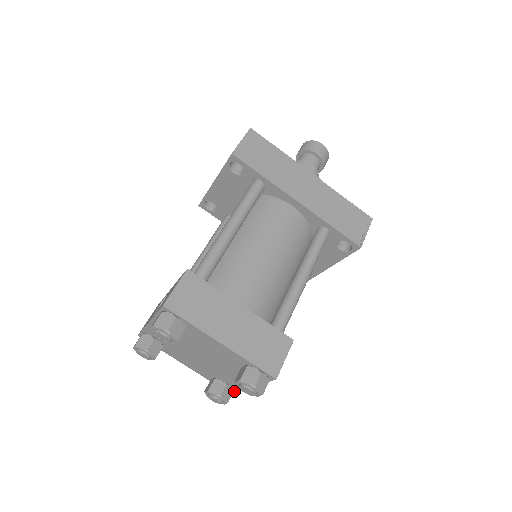
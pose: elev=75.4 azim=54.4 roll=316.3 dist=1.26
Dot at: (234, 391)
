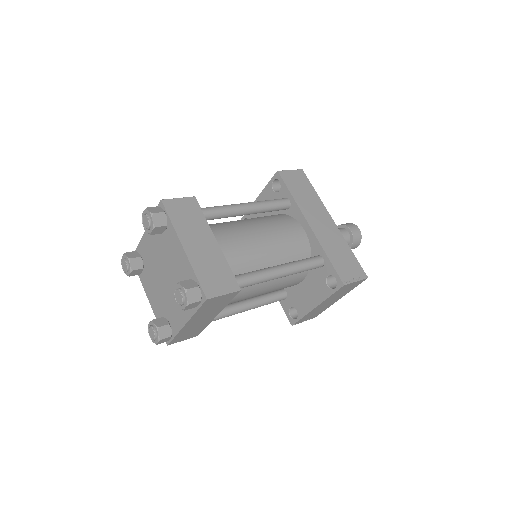
Dot at: (172, 340)
